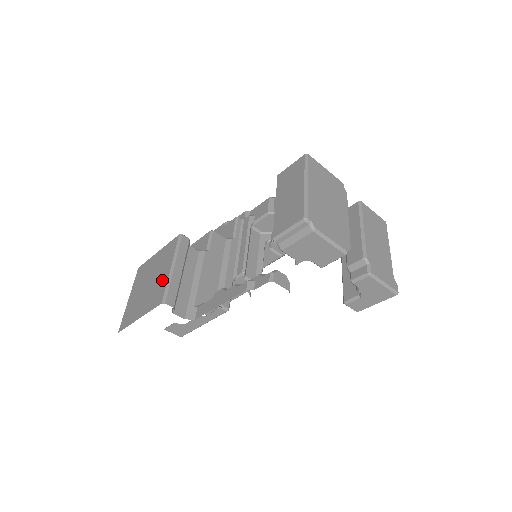
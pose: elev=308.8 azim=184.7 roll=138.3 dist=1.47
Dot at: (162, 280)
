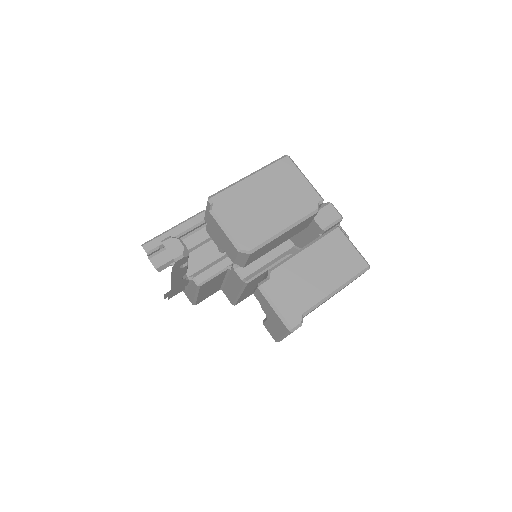
Dot at: occluded
